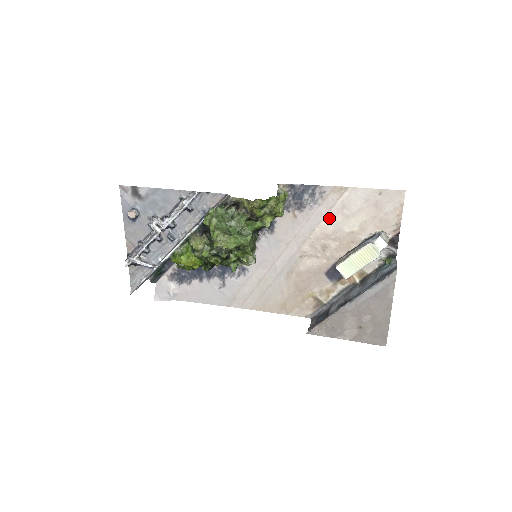
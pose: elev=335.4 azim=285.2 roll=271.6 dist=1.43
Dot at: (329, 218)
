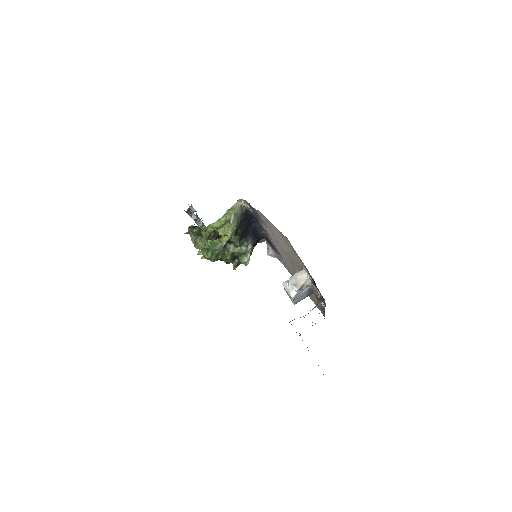
Dot at: (278, 239)
